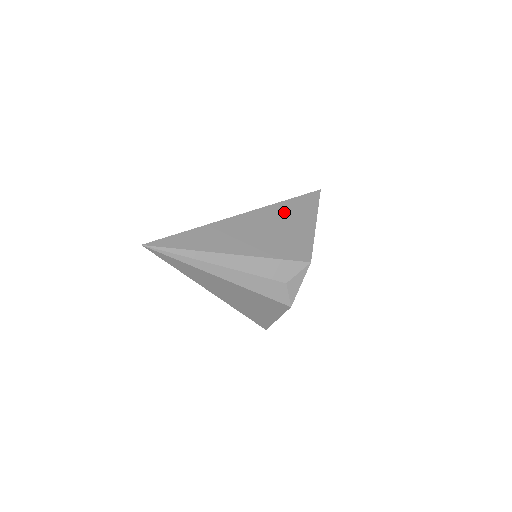
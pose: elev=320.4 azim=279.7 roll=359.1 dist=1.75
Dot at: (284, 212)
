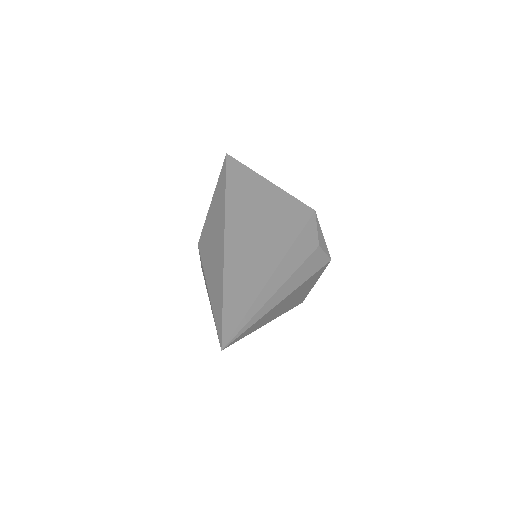
Dot at: (241, 197)
